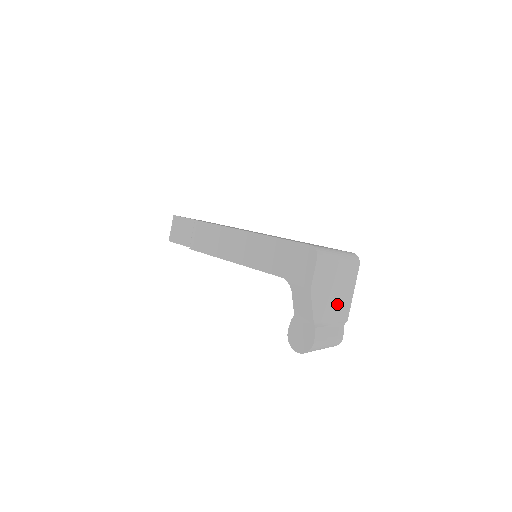
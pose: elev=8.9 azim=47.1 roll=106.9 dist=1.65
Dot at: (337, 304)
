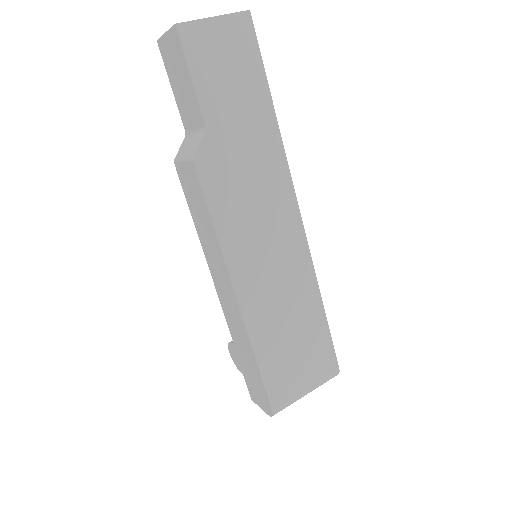
Dot at: occluded
